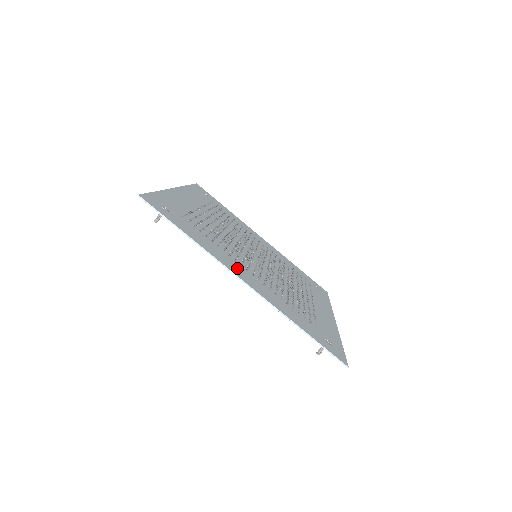
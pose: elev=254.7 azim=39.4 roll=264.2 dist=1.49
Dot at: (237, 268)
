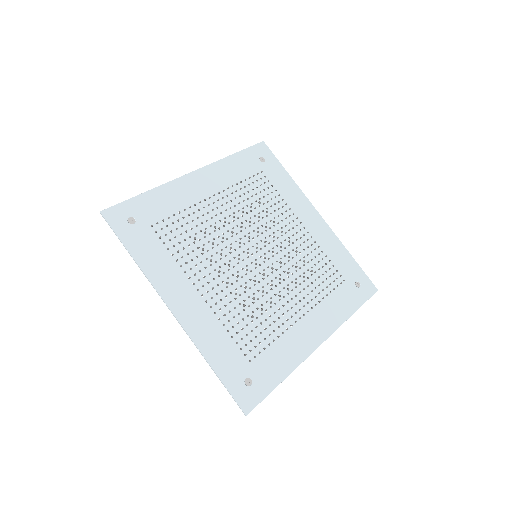
Dot at: (180, 290)
